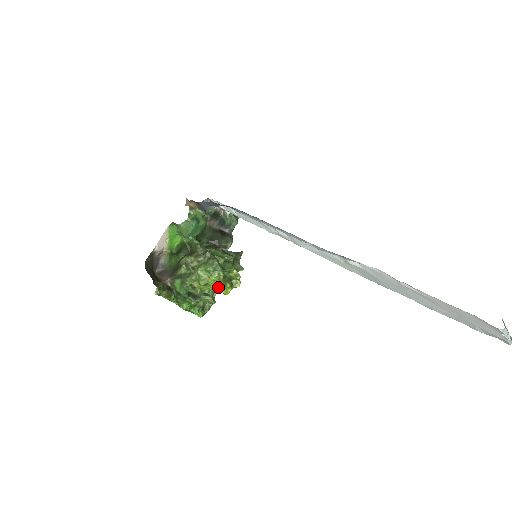
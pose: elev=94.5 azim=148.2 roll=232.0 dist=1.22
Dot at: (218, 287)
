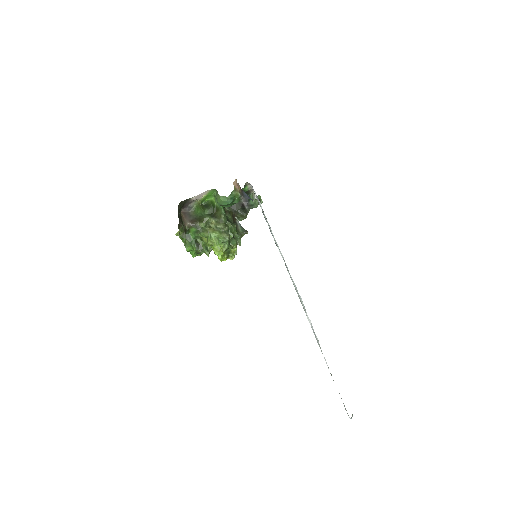
Dot at: (219, 254)
